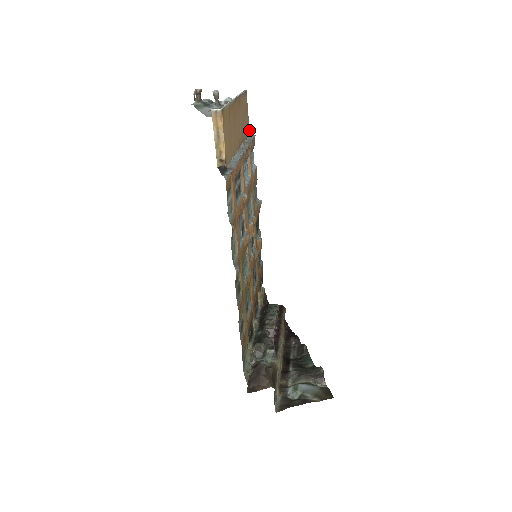
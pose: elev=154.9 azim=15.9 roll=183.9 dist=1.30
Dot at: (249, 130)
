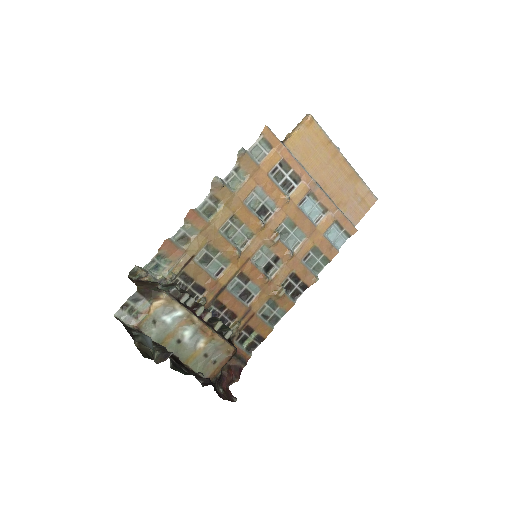
Dot at: occluded
